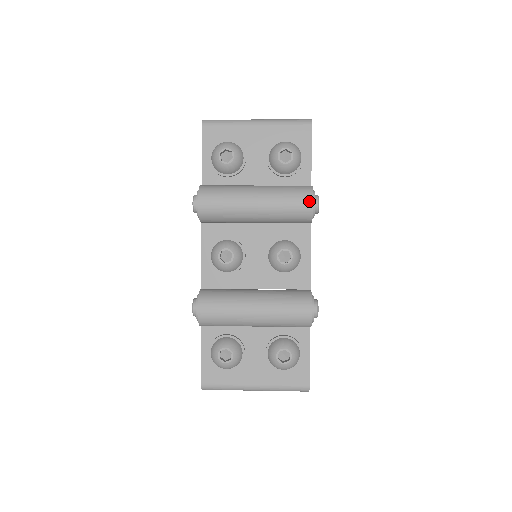
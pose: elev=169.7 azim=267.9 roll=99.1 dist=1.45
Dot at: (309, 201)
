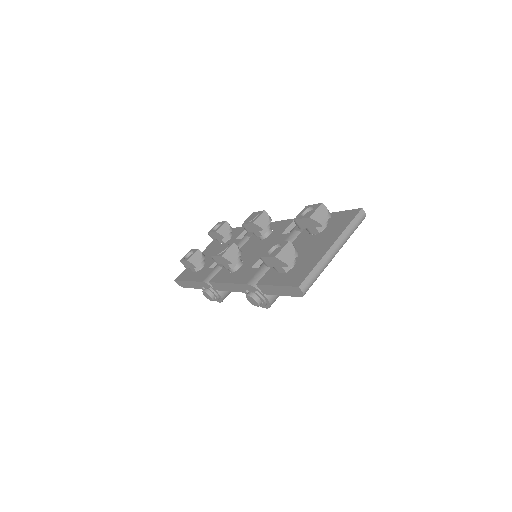
Dot at: occluded
